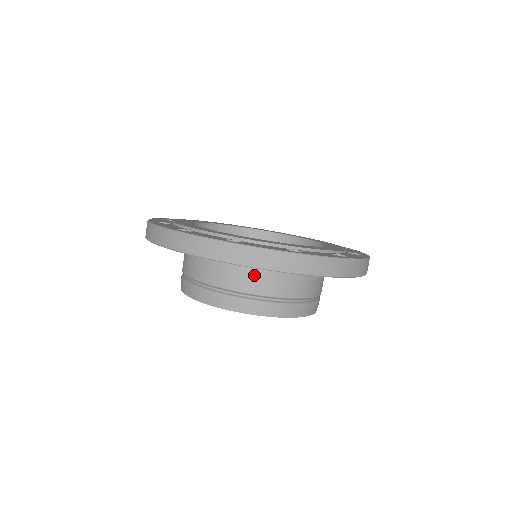
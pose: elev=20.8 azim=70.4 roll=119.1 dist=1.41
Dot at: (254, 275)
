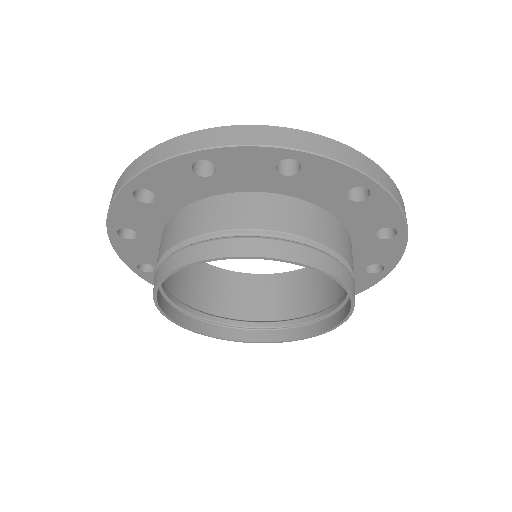
Dot at: (302, 214)
